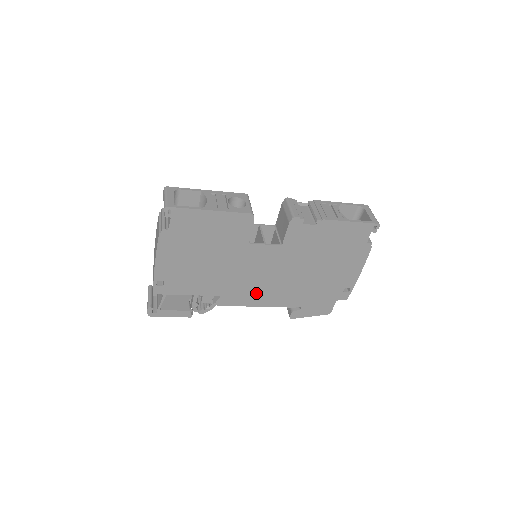
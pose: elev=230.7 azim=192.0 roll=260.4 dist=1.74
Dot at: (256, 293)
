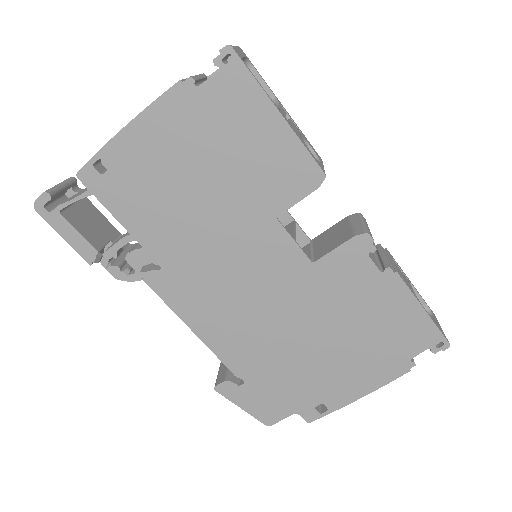
Dot at: (211, 307)
